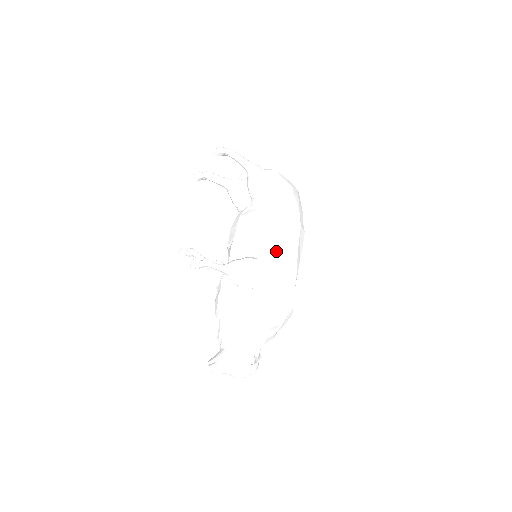
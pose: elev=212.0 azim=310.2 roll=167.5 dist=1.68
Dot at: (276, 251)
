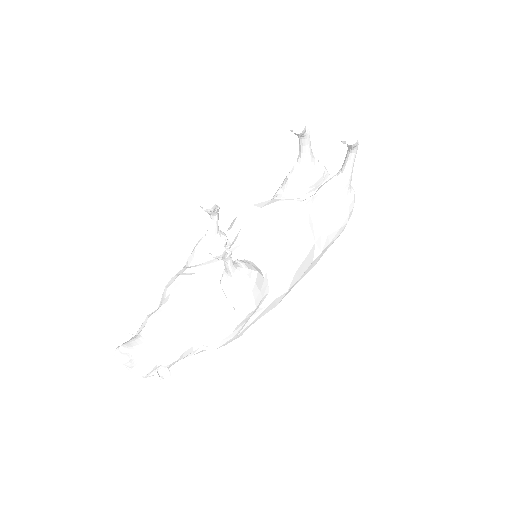
Dot at: (284, 283)
